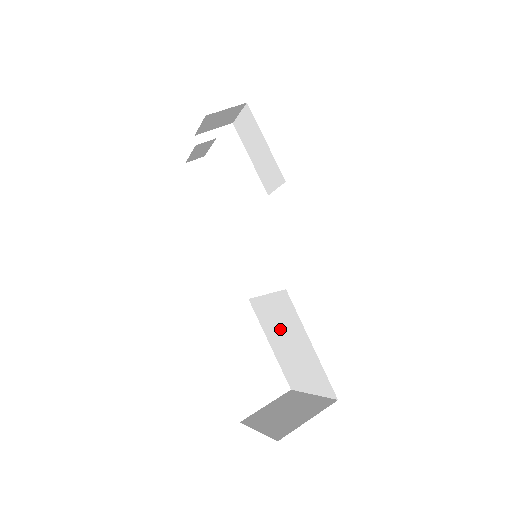
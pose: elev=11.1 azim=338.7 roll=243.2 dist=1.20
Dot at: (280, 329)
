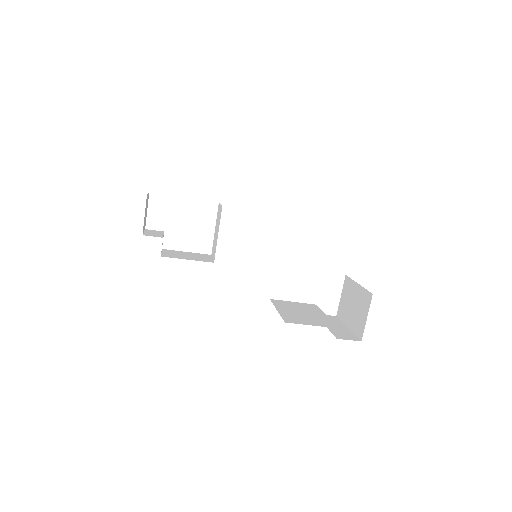
Dot at: occluded
